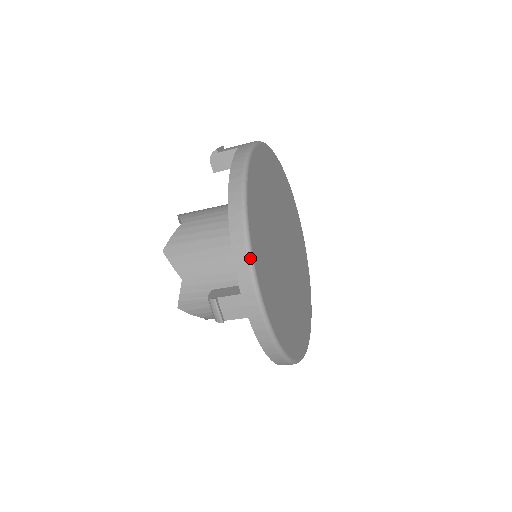
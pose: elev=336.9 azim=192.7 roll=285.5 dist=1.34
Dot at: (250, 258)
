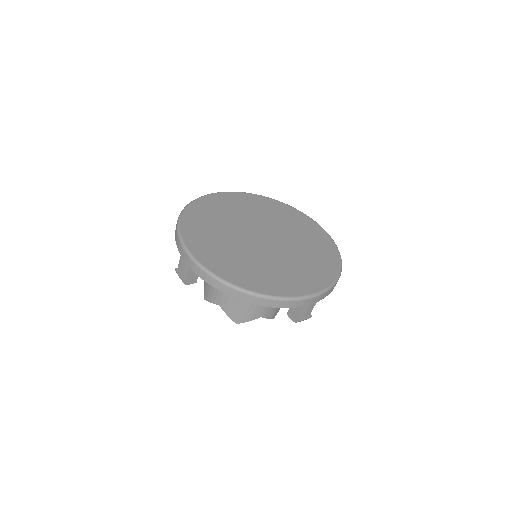
Dot at: (287, 300)
